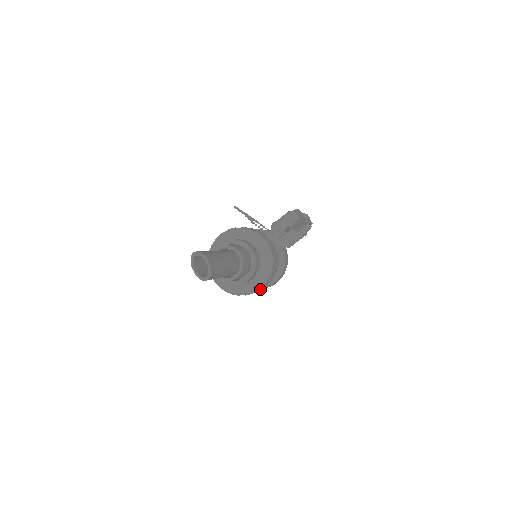
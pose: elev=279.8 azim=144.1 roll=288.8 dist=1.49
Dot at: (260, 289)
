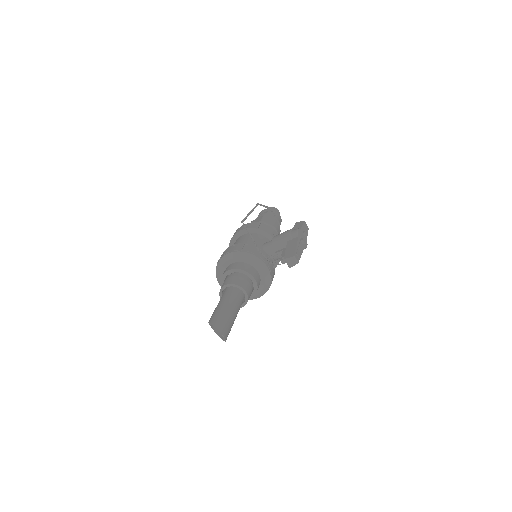
Dot at: (258, 297)
